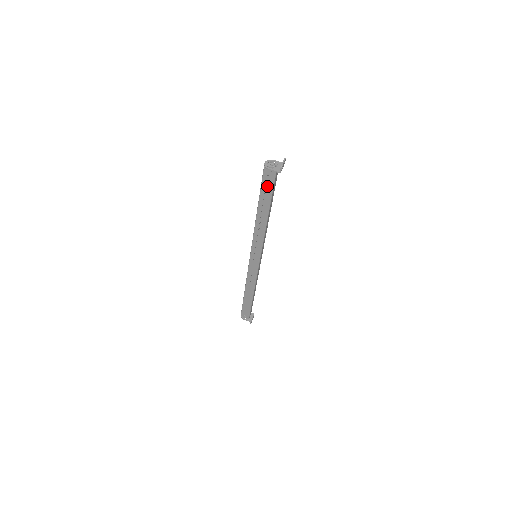
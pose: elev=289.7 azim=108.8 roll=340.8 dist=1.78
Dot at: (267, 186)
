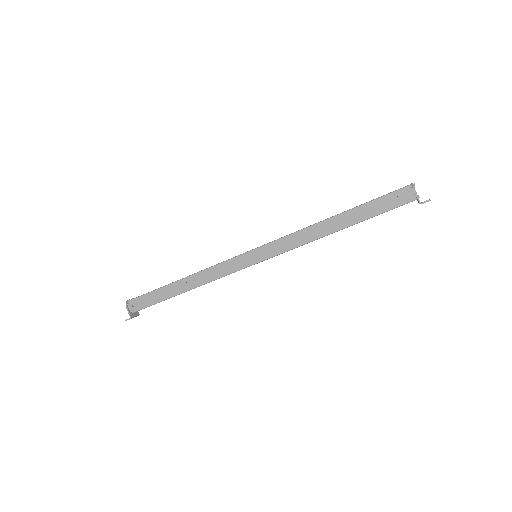
Dot at: (384, 203)
